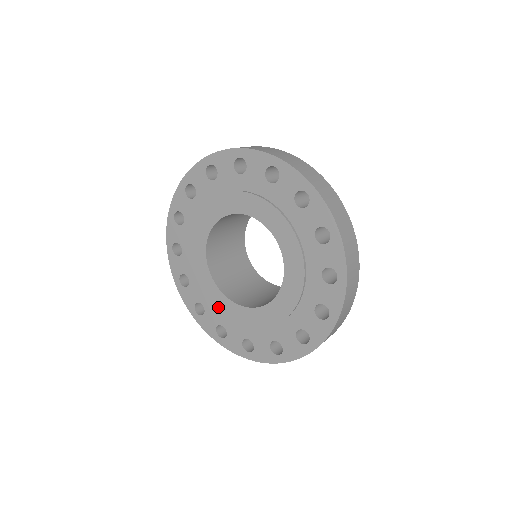
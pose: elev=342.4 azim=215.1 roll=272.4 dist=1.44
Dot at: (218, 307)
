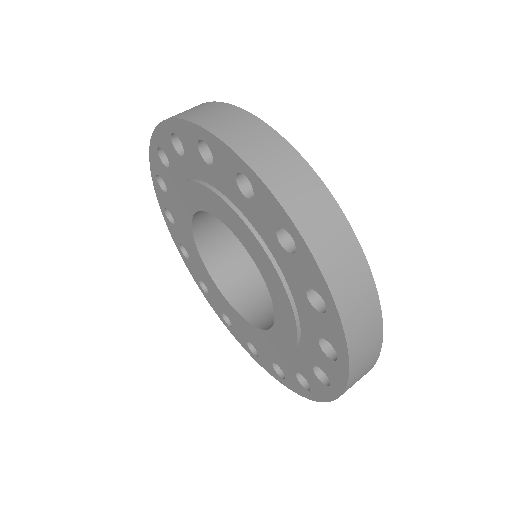
Dot at: (255, 340)
